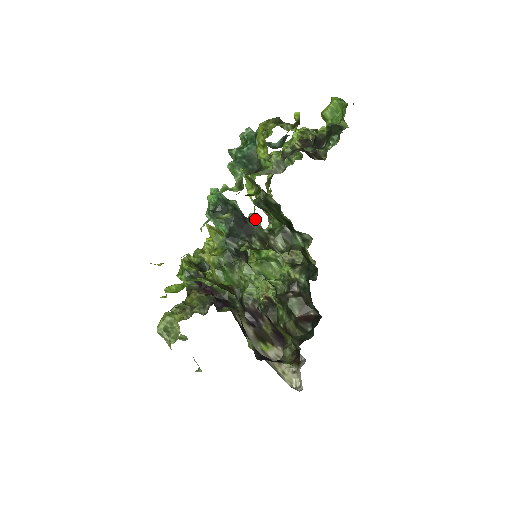
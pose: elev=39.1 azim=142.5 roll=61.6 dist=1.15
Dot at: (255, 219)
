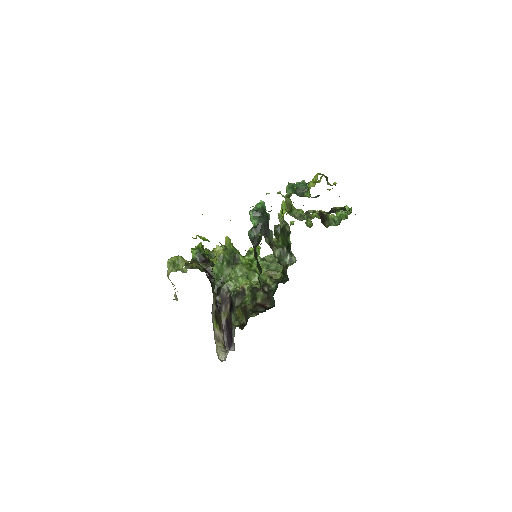
Dot at: occluded
